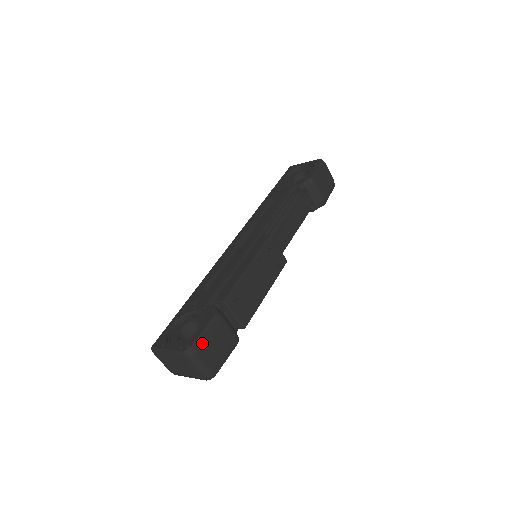
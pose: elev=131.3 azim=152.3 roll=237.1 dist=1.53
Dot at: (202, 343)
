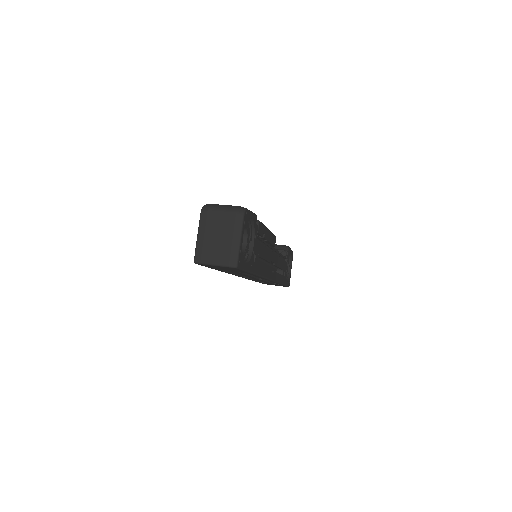
Dot at: occluded
